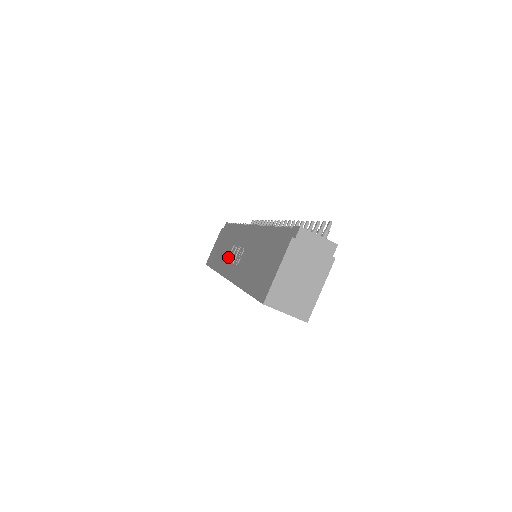
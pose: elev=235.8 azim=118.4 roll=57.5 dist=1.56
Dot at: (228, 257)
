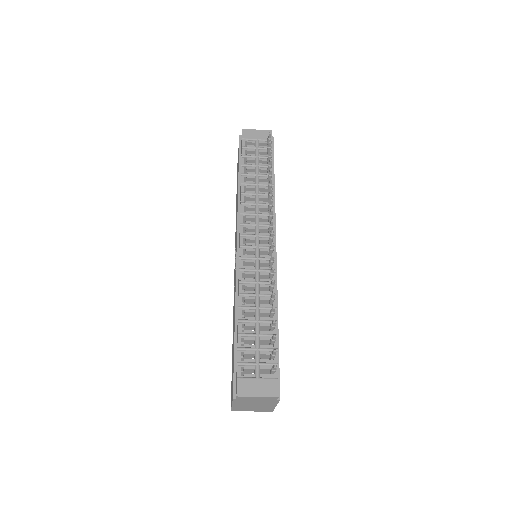
Dot at: occluded
